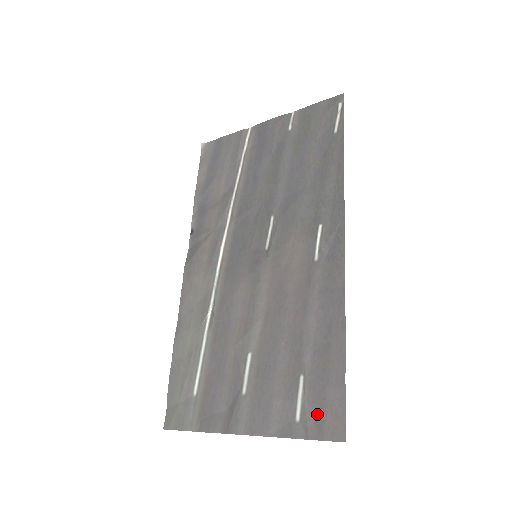
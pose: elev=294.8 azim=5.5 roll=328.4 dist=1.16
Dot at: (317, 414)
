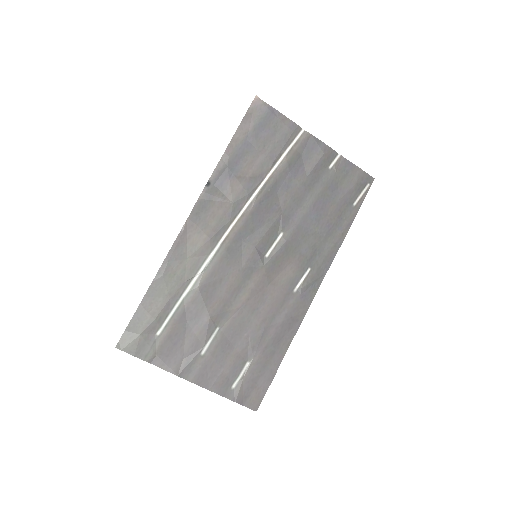
Dot at: (247, 390)
